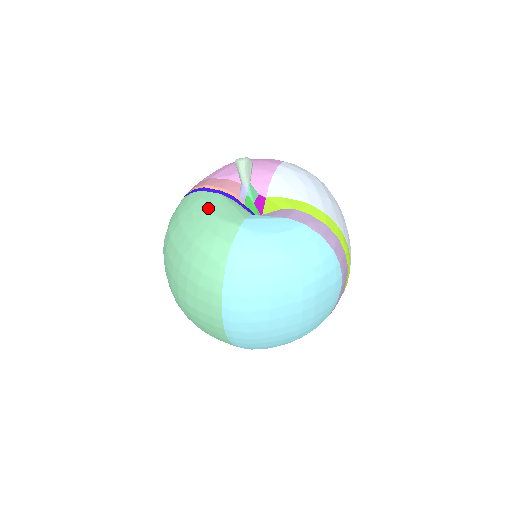
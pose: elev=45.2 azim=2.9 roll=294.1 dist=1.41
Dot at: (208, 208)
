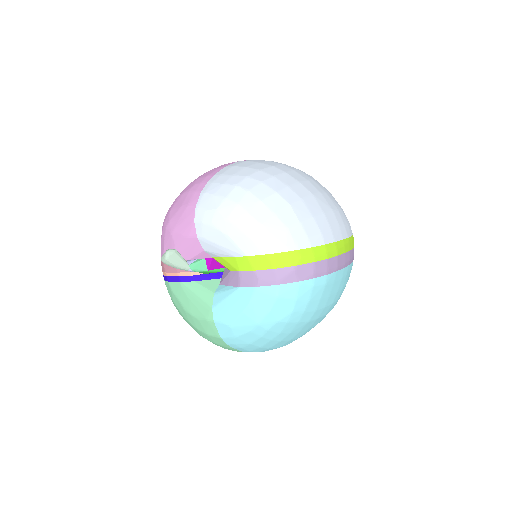
Dot at: (183, 307)
